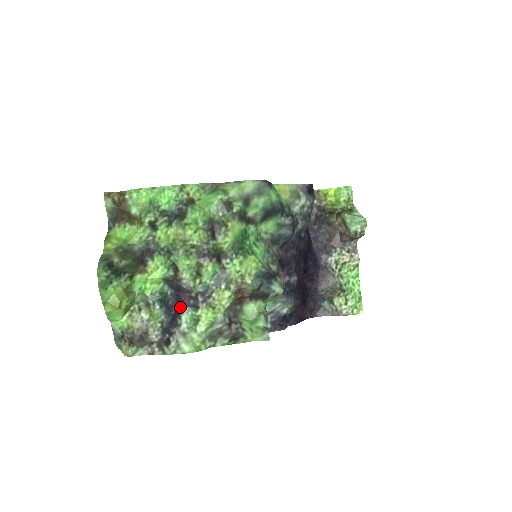
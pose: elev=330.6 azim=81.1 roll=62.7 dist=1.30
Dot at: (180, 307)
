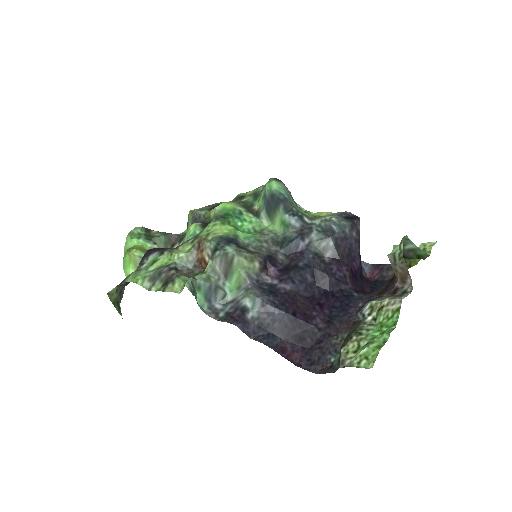
Dot at: (153, 250)
